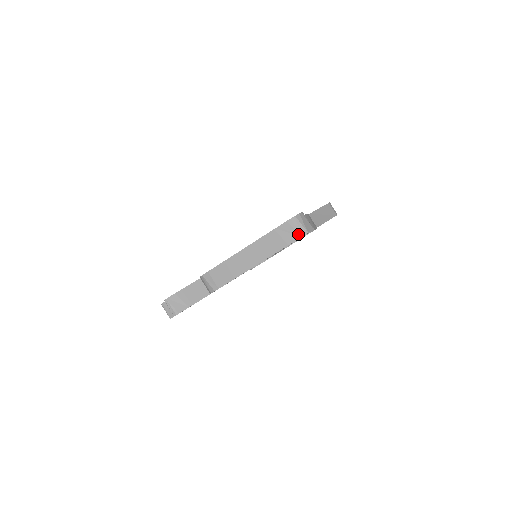
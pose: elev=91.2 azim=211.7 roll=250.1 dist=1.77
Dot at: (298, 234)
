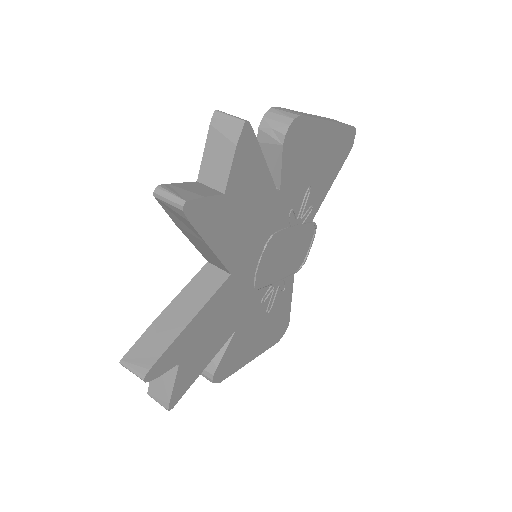
Dot at: occluded
